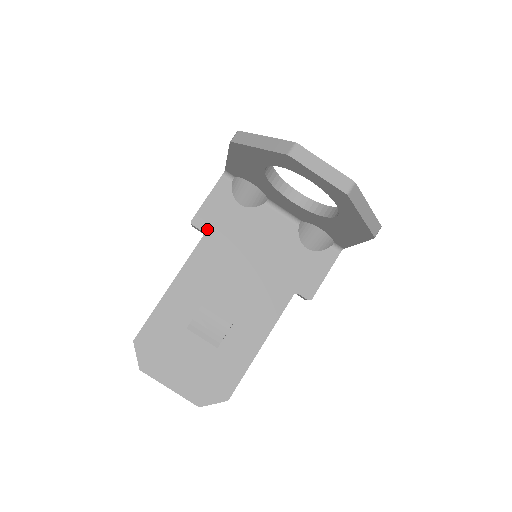
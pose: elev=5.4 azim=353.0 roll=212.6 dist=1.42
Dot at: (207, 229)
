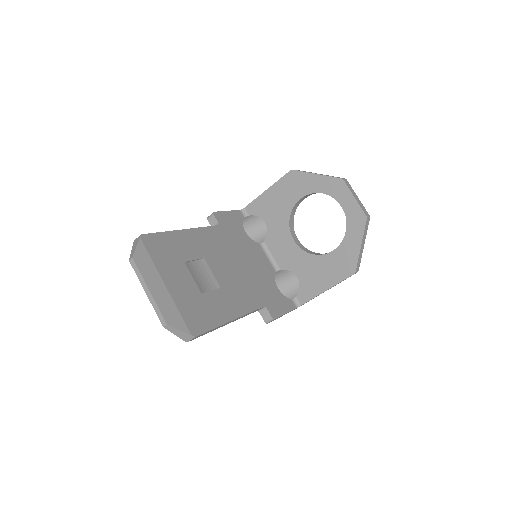
Dot at: (222, 224)
